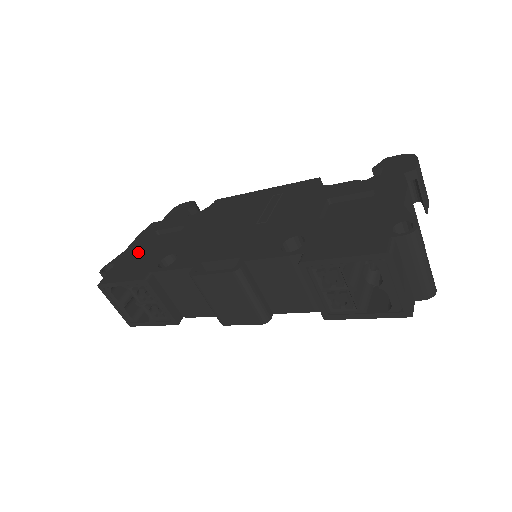
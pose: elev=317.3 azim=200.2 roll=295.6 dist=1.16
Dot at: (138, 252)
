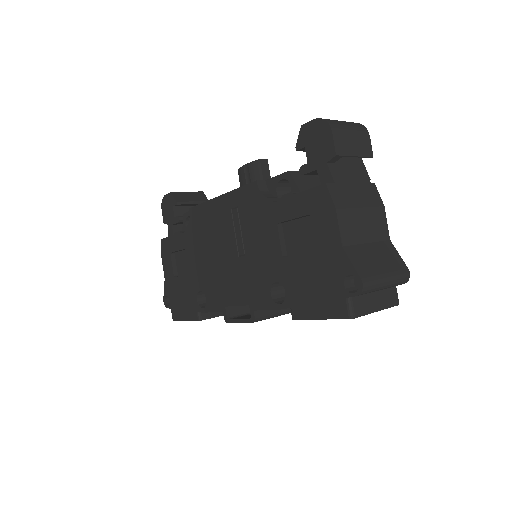
Dot at: (175, 284)
